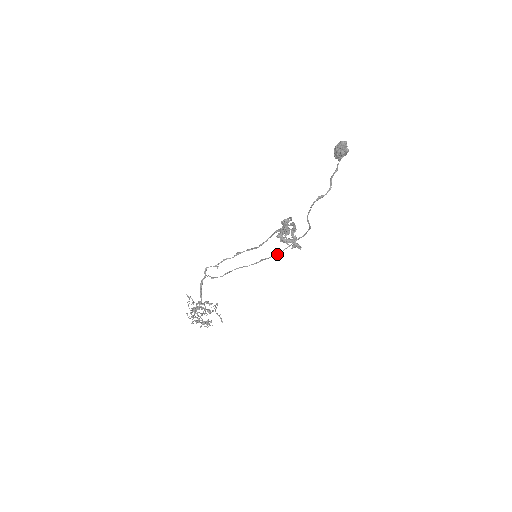
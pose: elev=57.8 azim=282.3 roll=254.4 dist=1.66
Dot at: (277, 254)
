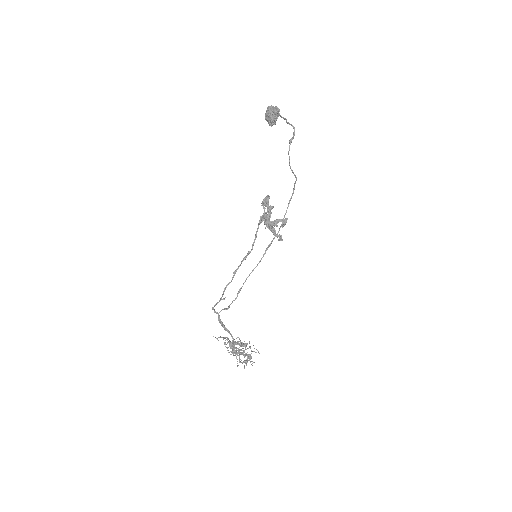
Dot at: (279, 230)
